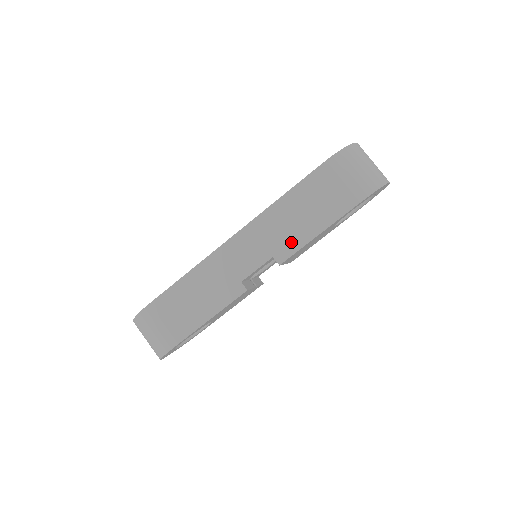
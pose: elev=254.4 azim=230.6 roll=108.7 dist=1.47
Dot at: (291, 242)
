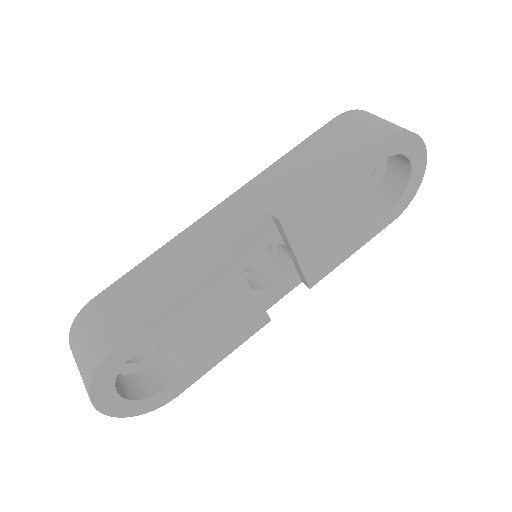
Dot at: (296, 193)
